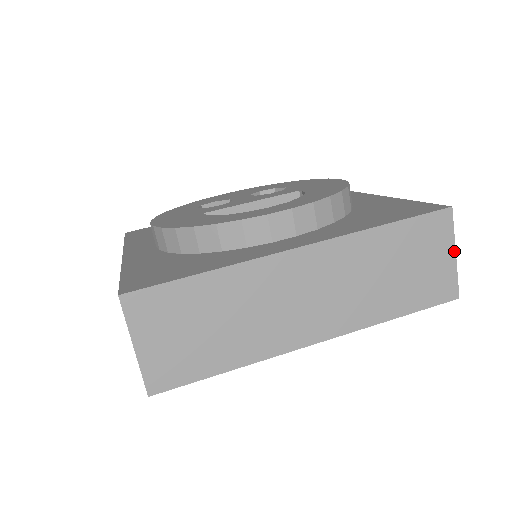
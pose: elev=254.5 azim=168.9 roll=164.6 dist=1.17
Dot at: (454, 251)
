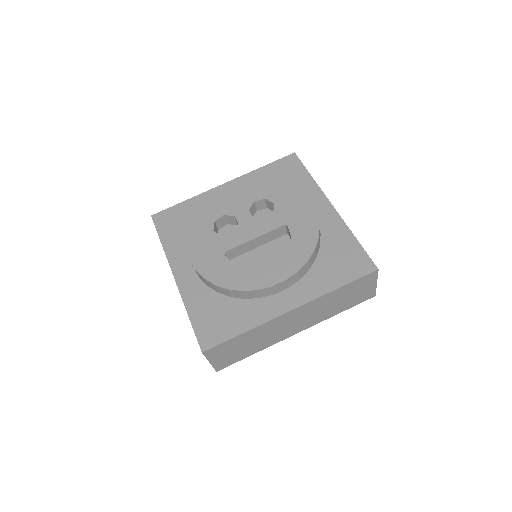
Dot at: (376, 283)
